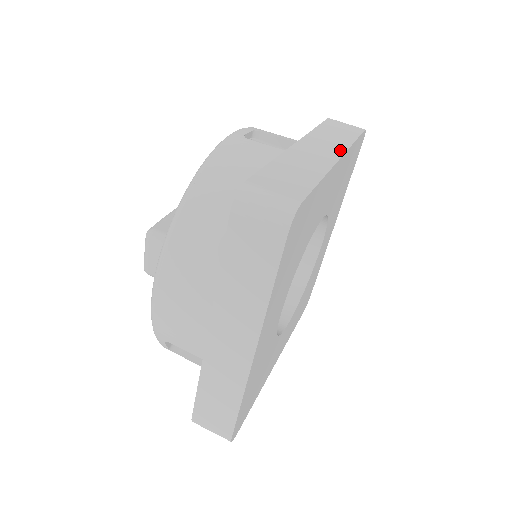
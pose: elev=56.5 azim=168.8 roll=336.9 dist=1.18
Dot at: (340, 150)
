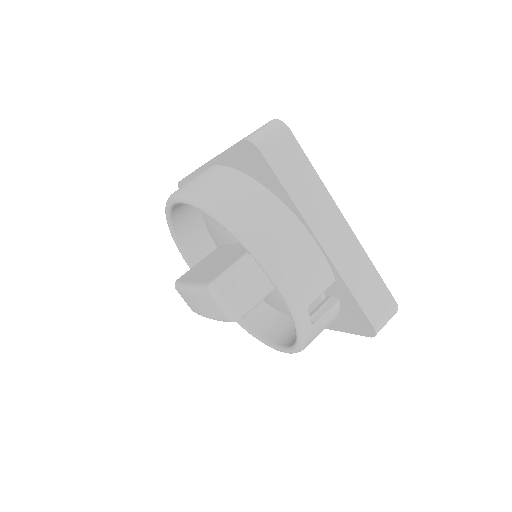
Dot at: occluded
